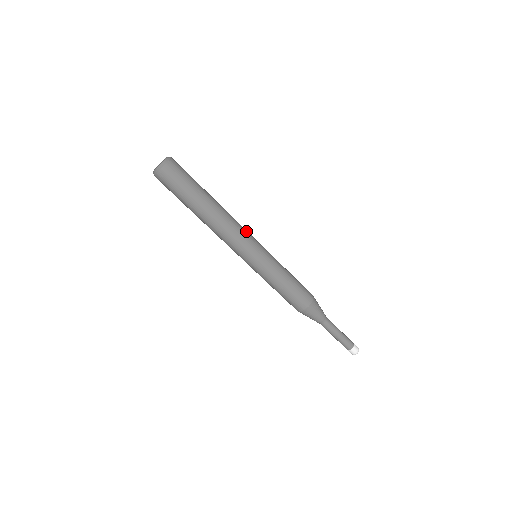
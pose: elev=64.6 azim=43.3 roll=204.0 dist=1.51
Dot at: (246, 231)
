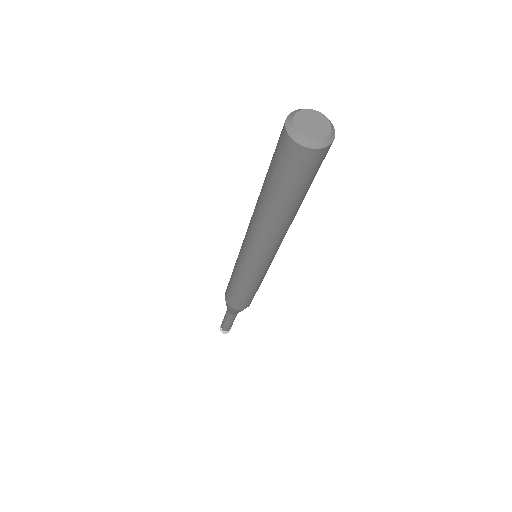
Dot at: (276, 250)
